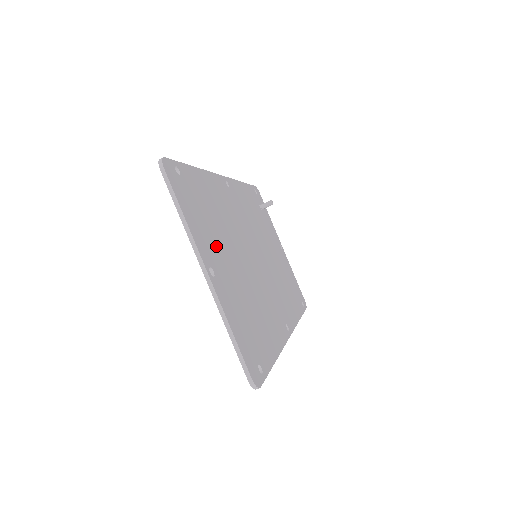
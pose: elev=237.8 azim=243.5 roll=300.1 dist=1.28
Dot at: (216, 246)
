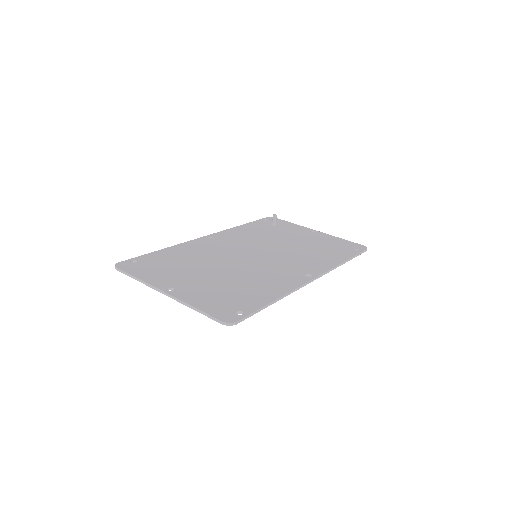
Dot at: (181, 275)
